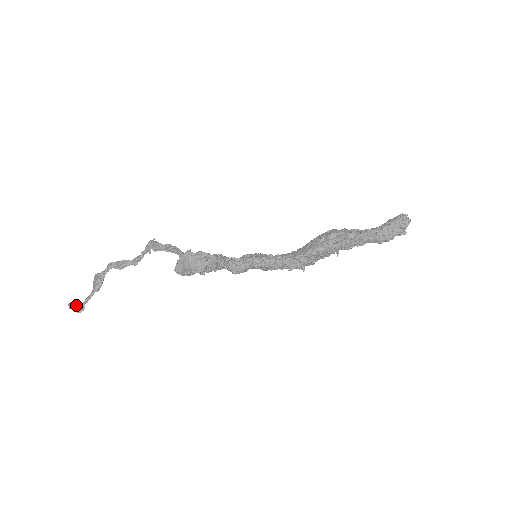
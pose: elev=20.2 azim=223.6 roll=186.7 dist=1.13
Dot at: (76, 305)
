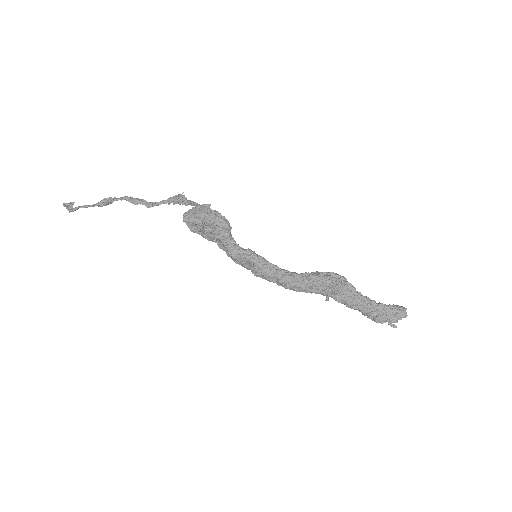
Dot at: (72, 203)
